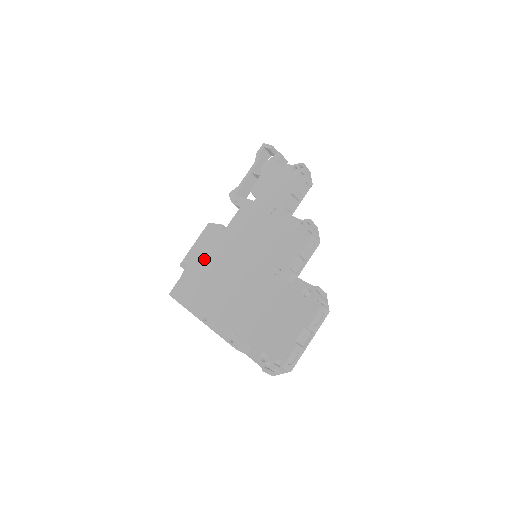
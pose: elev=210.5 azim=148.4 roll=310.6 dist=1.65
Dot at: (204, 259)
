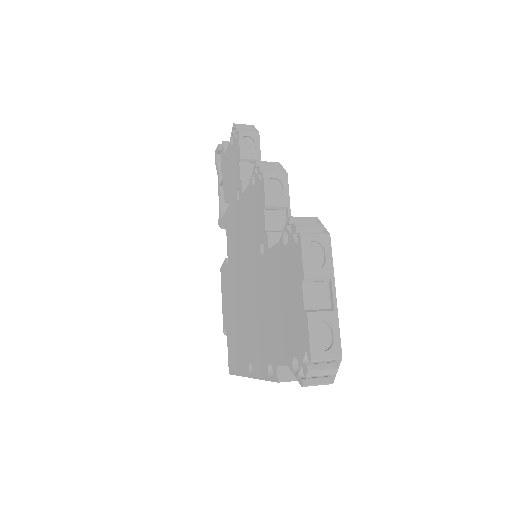
Dot at: (229, 307)
